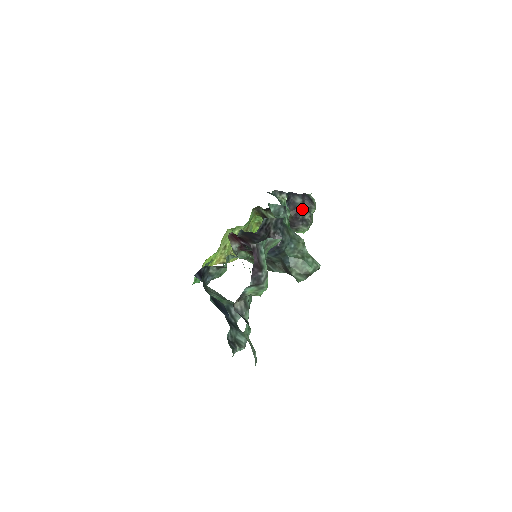
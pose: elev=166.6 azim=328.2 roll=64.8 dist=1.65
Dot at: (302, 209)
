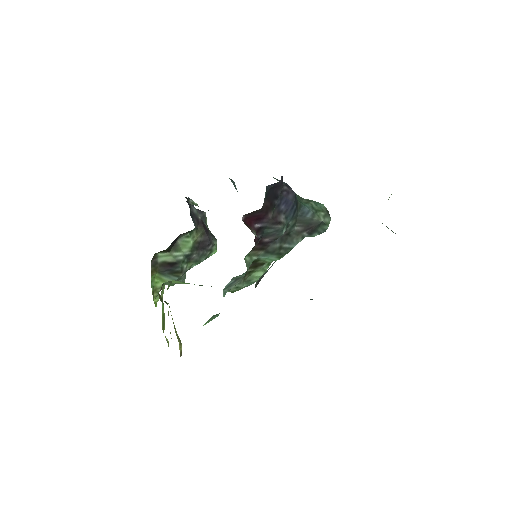
Dot at: (201, 220)
